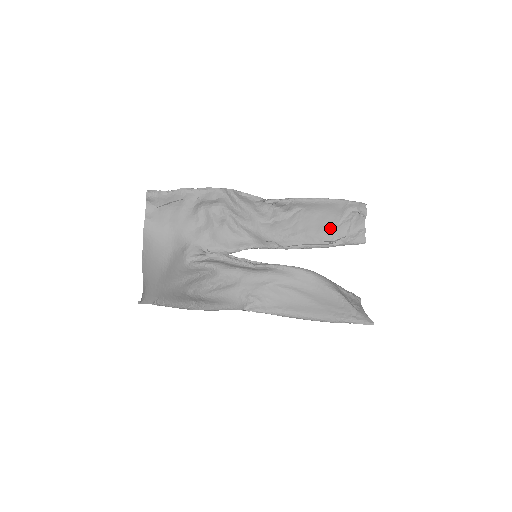
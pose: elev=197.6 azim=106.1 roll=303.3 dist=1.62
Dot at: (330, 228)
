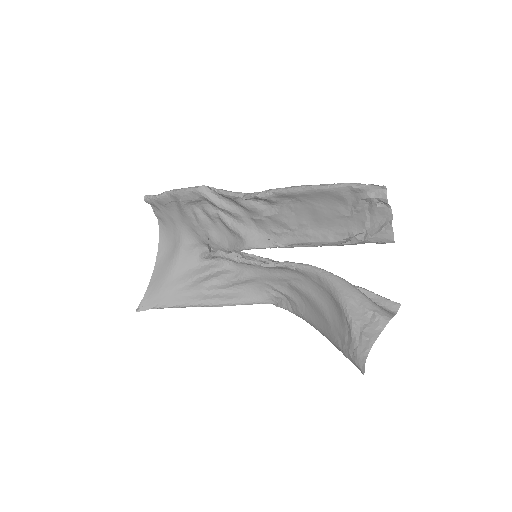
Dot at: (340, 220)
